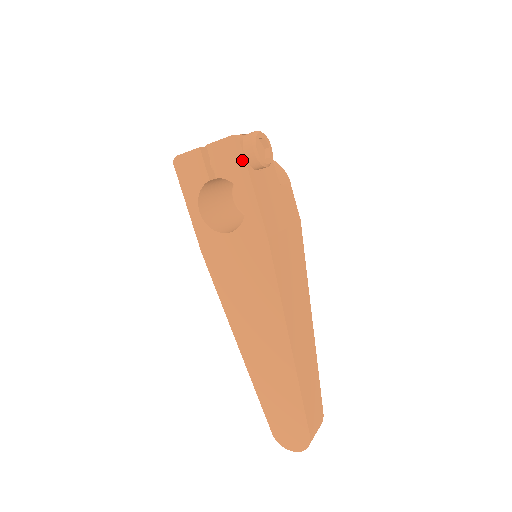
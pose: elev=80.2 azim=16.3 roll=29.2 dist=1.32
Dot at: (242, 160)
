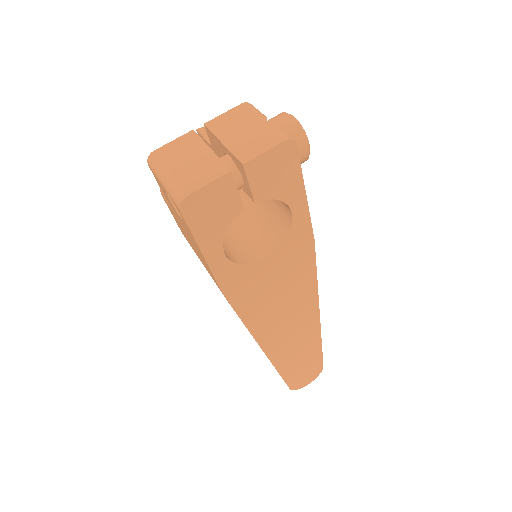
Dot at: (297, 168)
